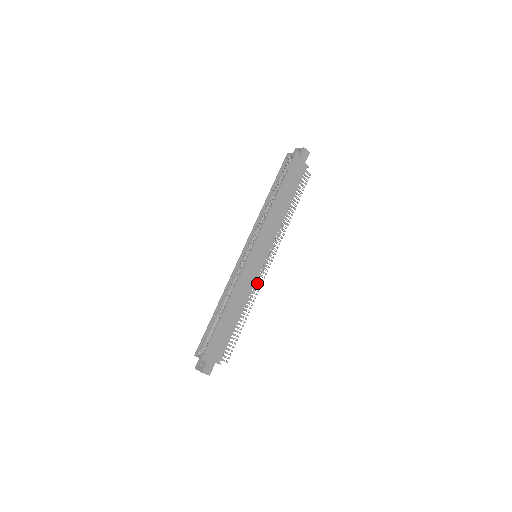
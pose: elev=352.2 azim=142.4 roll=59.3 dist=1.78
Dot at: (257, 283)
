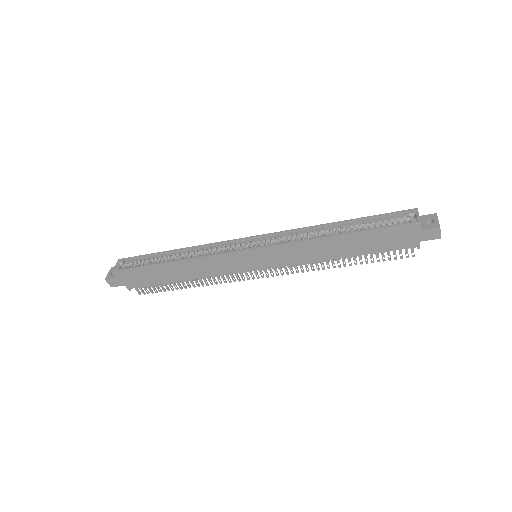
Dot at: occluded
